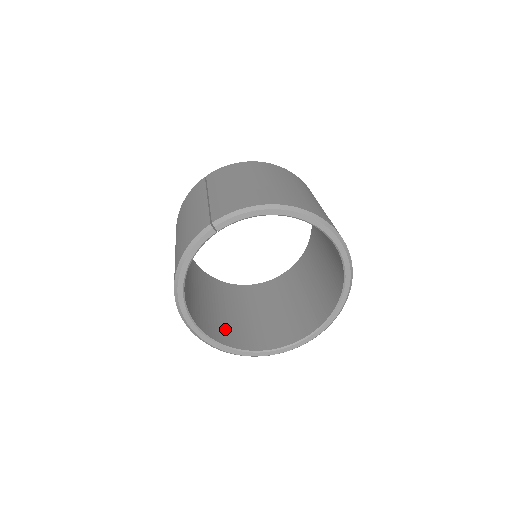
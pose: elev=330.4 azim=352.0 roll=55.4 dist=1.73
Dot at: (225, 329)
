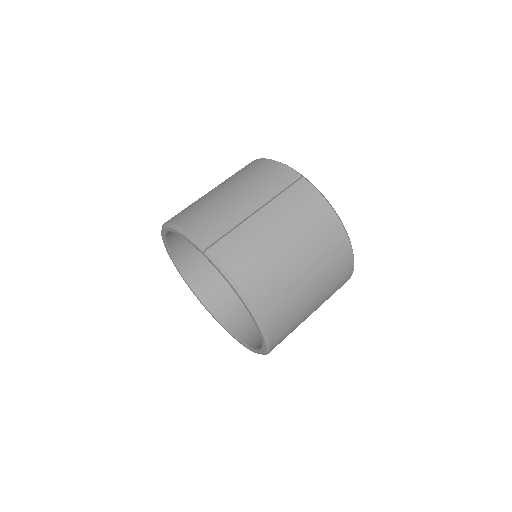
Dot at: (194, 250)
